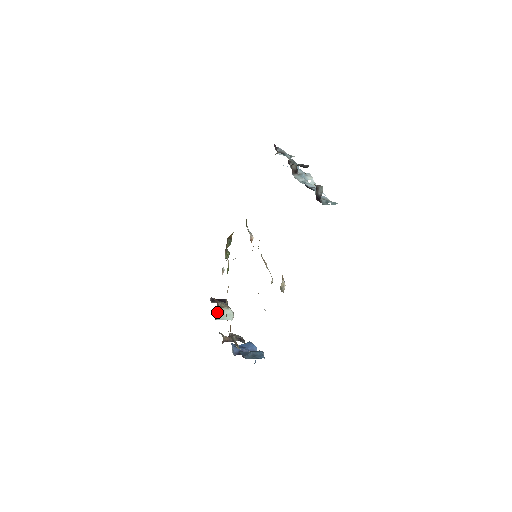
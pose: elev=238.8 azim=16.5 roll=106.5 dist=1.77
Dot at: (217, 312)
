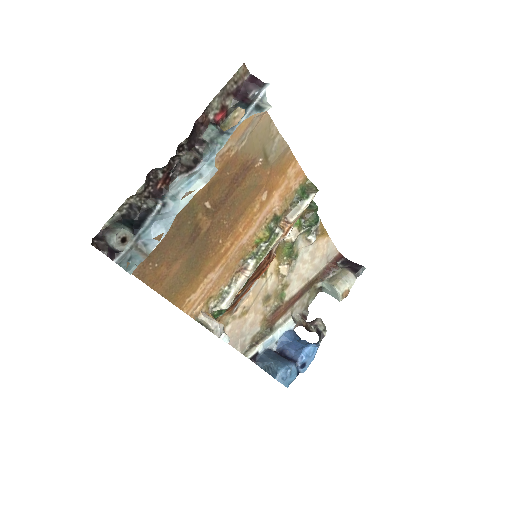
Dot at: (319, 284)
